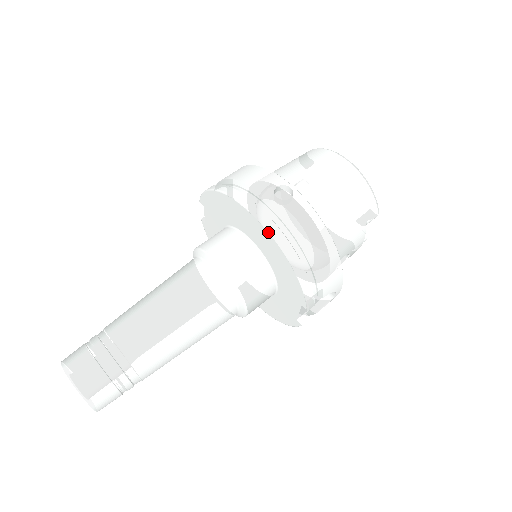
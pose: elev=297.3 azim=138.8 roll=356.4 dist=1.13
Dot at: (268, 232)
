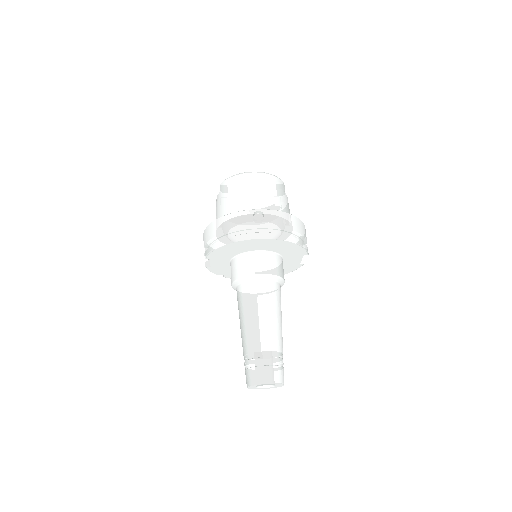
Dot at: (274, 239)
